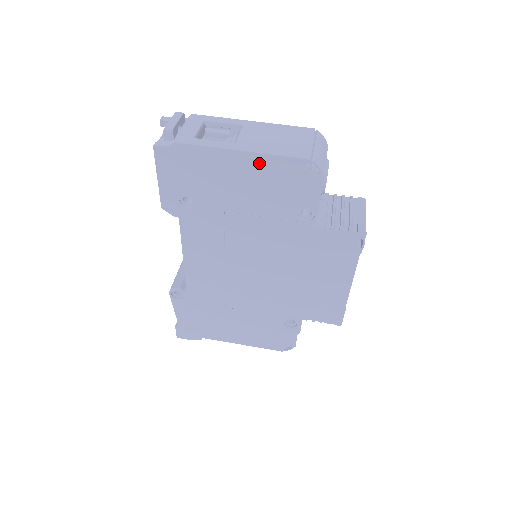
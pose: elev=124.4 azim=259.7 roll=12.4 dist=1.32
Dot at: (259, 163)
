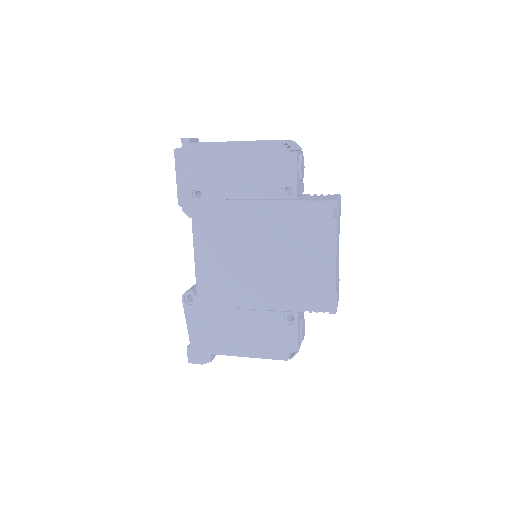
Dot at: (249, 150)
